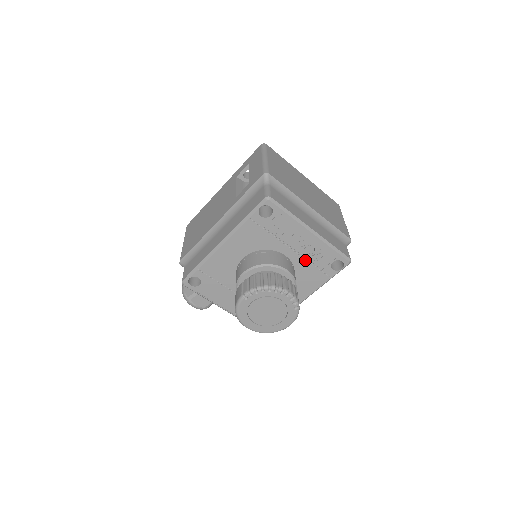
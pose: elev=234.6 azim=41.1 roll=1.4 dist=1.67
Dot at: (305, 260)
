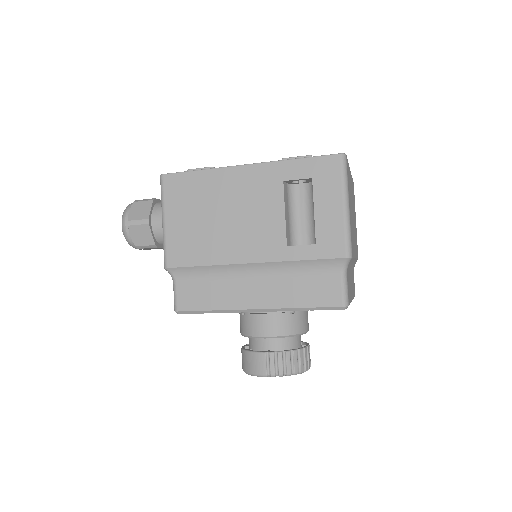
Dot at: occluded
